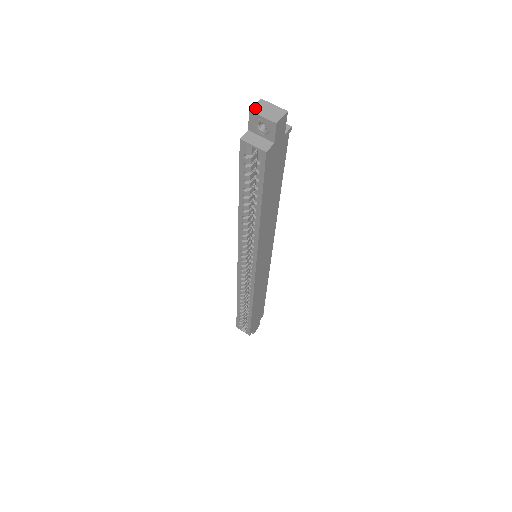
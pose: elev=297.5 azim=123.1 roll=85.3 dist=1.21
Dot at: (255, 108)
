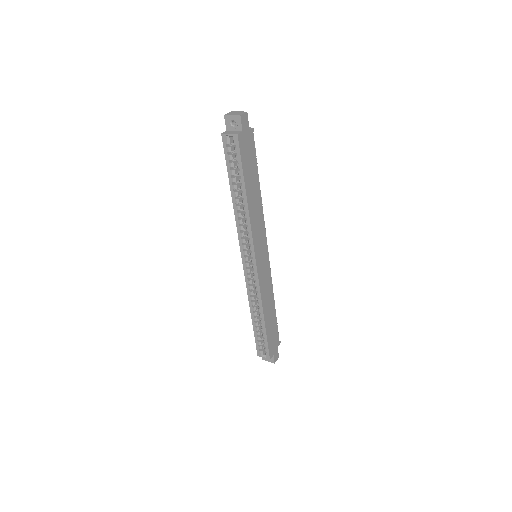
Dot at: (227, 114)
